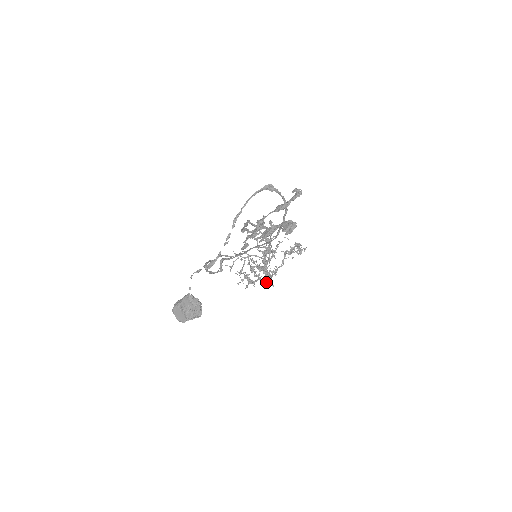
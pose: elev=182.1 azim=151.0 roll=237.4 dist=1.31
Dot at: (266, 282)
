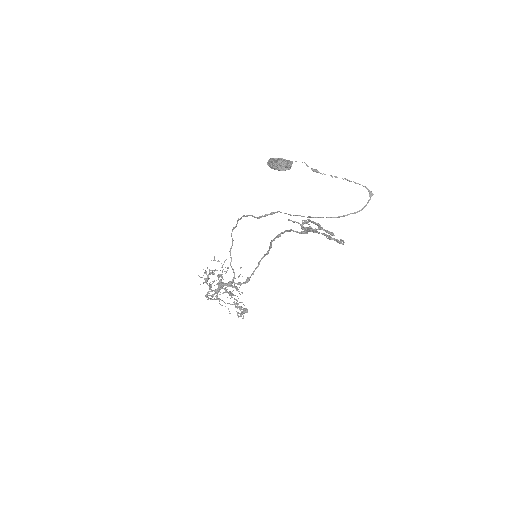
Dot at: occluded
